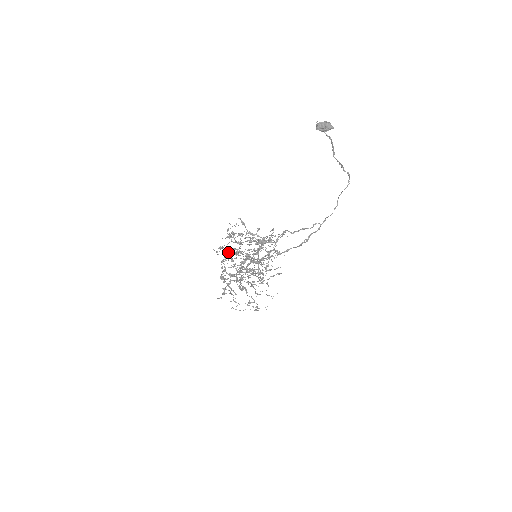
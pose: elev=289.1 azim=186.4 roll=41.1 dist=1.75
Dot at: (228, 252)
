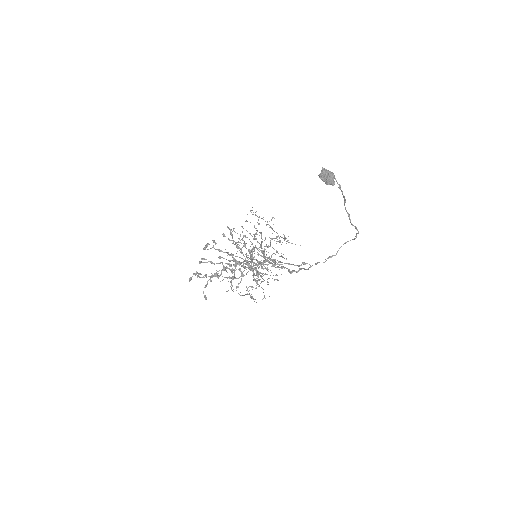
Dot at: (203, 259)
